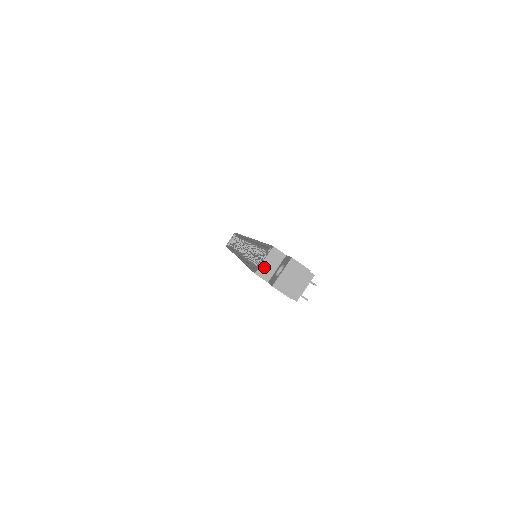
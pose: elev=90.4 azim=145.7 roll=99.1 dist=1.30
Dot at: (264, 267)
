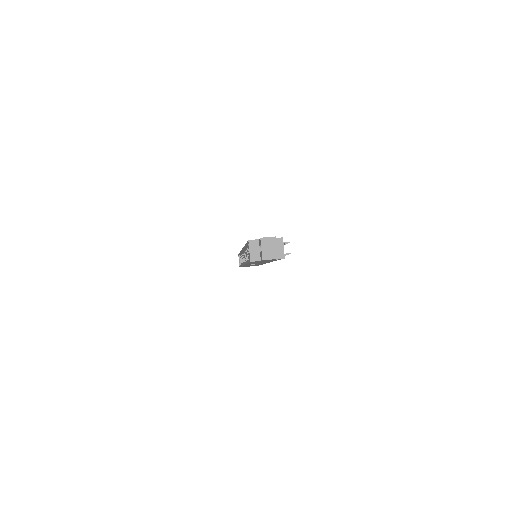
Dot at: (252, 255)
